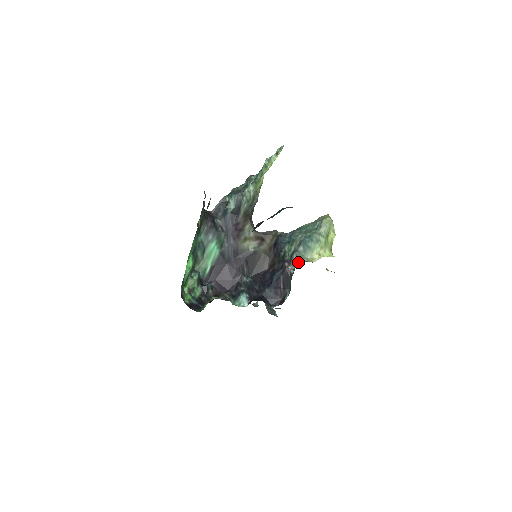
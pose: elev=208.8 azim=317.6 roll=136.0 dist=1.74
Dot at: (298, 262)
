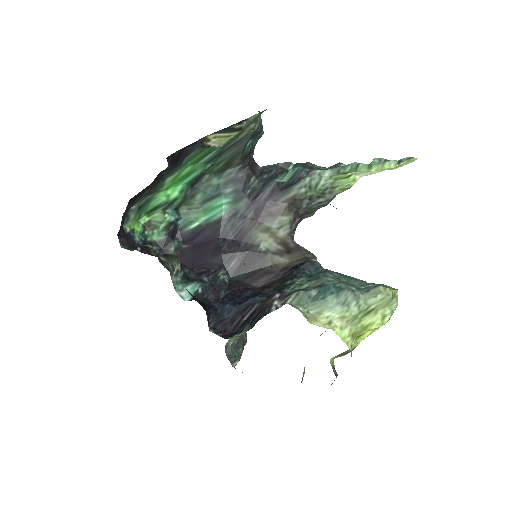
Dot at: (290, 303)
